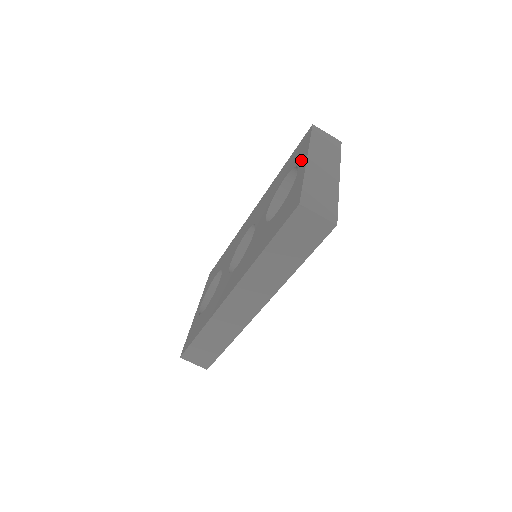
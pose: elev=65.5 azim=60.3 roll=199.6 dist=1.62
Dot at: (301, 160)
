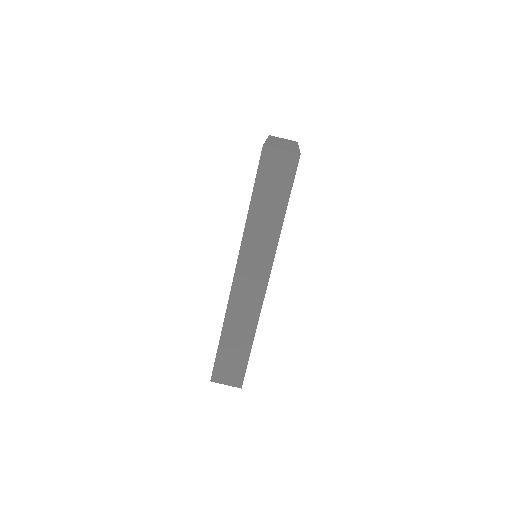
Dot at: occluded
